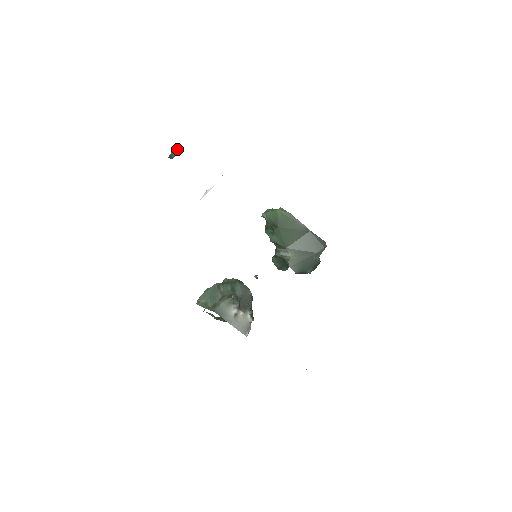
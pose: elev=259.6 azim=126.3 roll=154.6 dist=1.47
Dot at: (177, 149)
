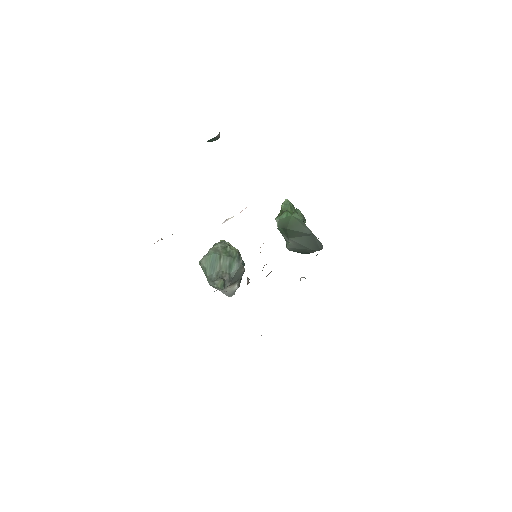
Dot at: (217, 137)
